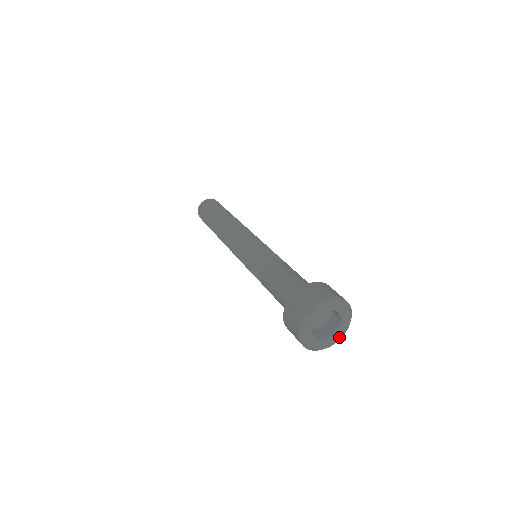
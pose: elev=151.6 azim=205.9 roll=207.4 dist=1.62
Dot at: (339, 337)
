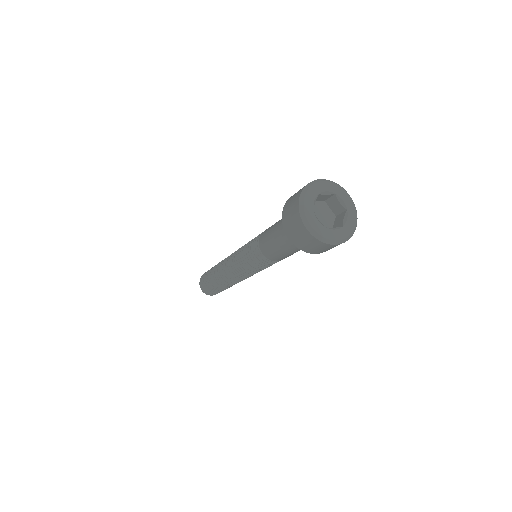
Dot at: (349, 231)
